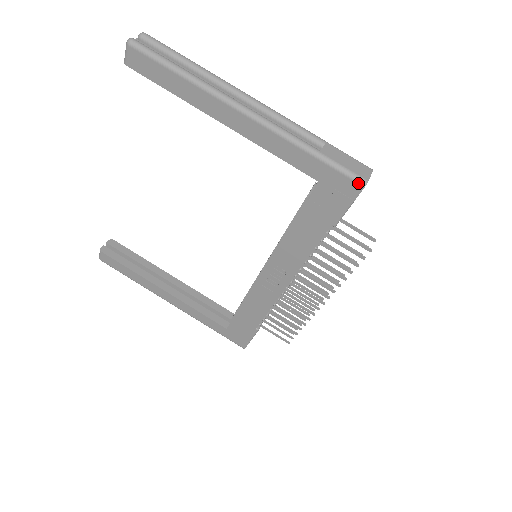
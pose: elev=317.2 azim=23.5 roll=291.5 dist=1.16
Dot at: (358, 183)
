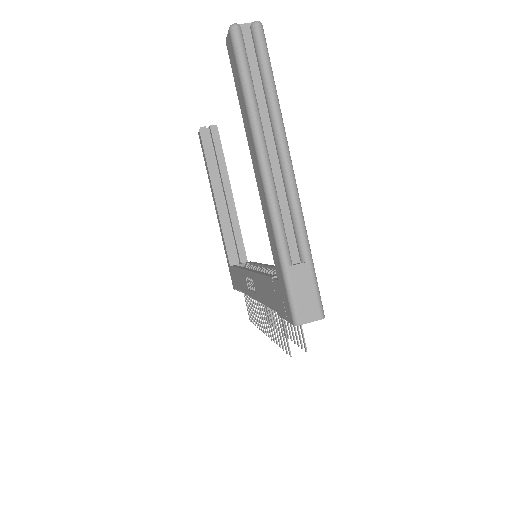
Dot at: (292, 318)
